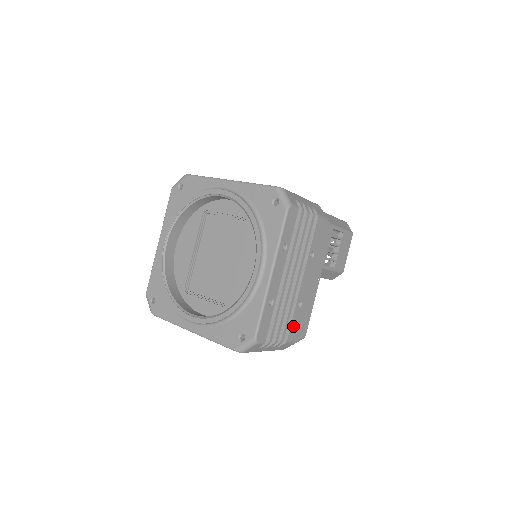
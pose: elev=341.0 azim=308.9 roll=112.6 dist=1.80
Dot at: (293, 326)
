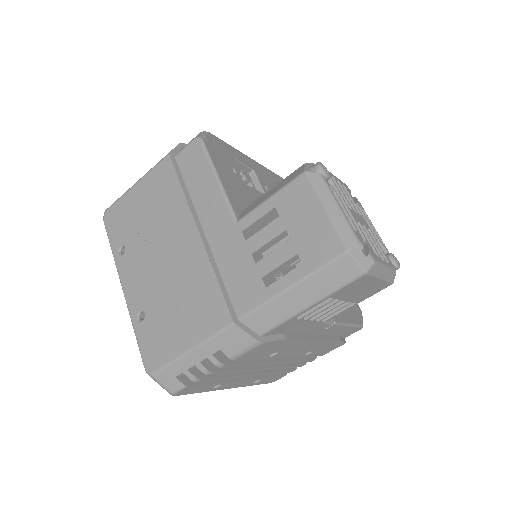
Dot at: (319, 353)
